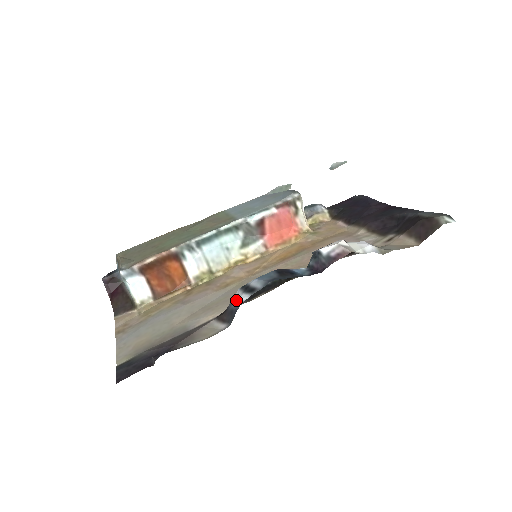
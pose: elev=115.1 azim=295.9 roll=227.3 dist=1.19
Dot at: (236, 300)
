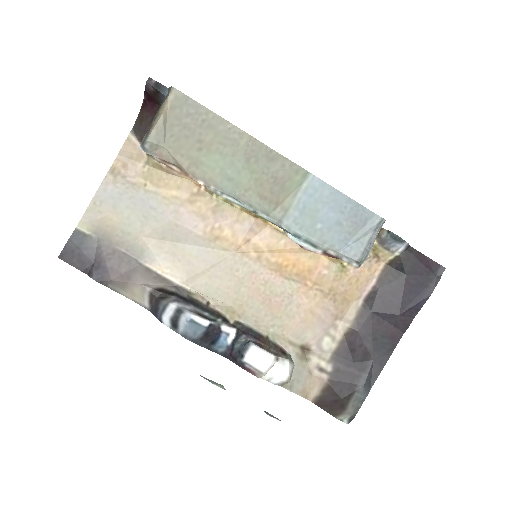
Dot at: (163, 314)
